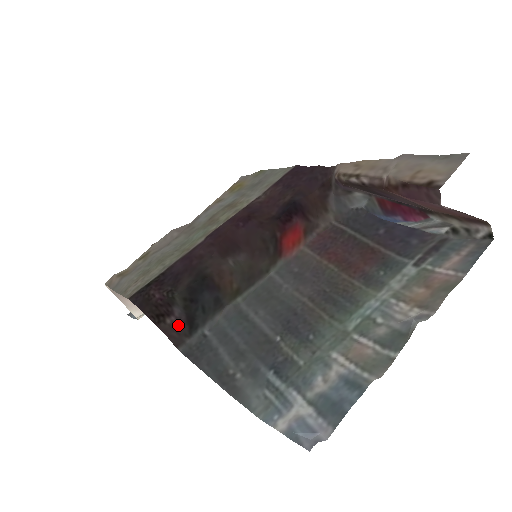
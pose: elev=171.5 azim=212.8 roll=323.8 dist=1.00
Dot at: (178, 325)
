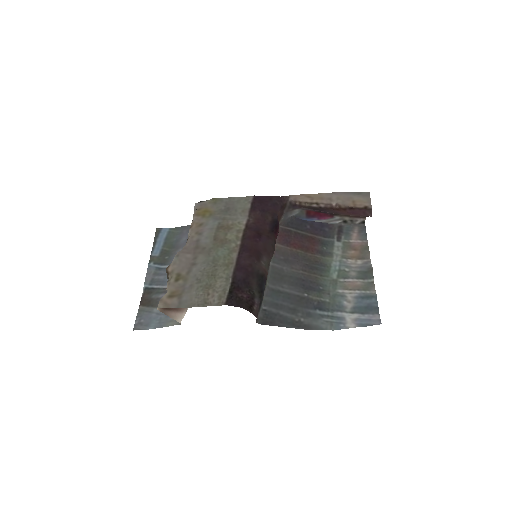
Dot at: (258, 309)
